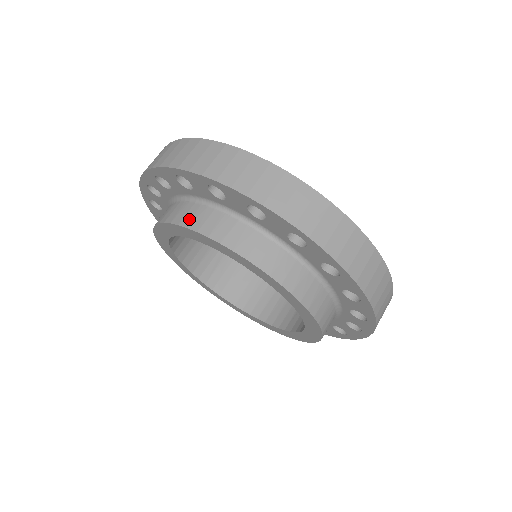
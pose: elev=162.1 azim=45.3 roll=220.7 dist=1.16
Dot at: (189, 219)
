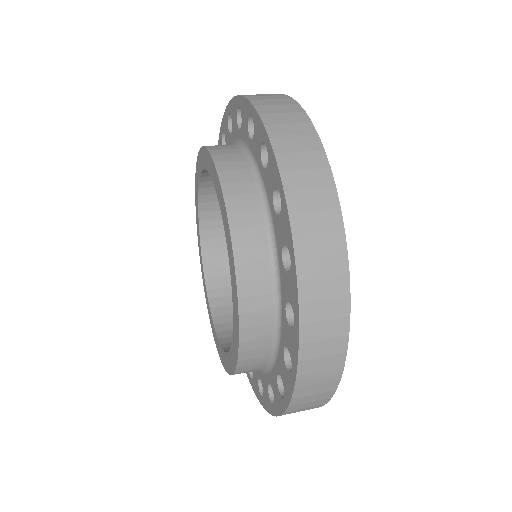
Dot at: occluded
